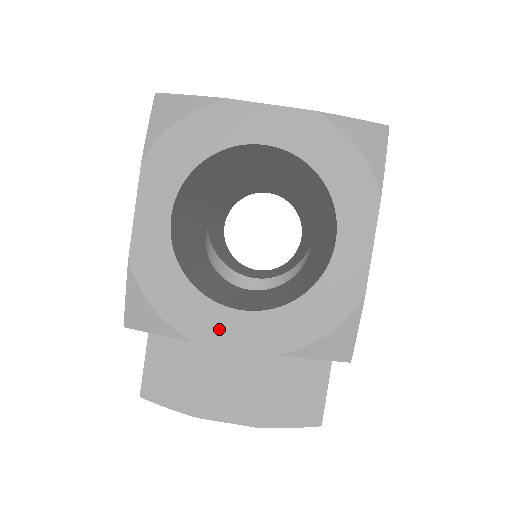
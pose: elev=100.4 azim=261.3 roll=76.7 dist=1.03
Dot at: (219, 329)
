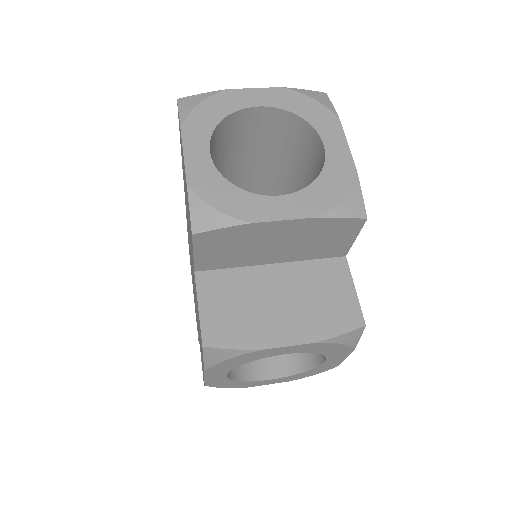
Dot at: (268, 211)
